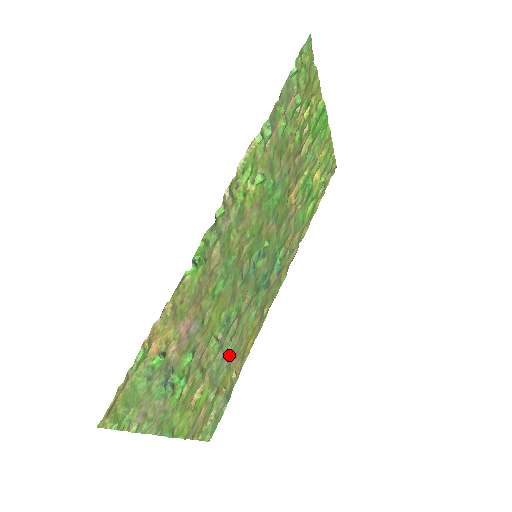
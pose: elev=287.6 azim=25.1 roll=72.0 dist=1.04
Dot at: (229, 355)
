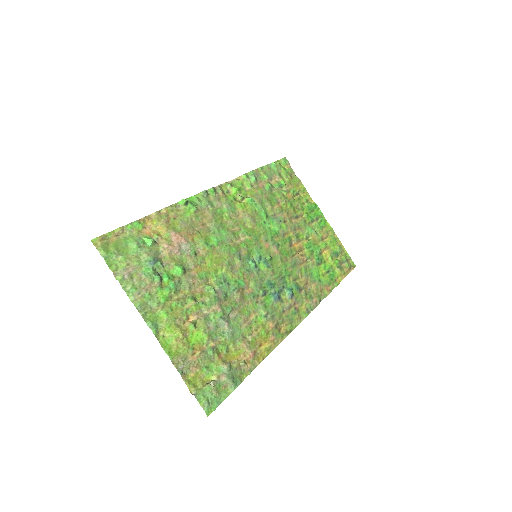
Dot at: (231, 324)
